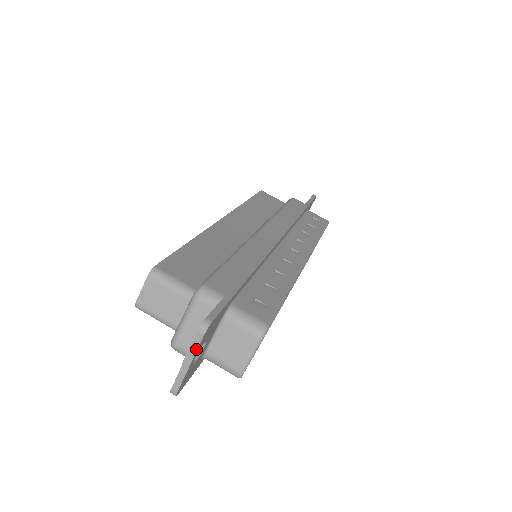
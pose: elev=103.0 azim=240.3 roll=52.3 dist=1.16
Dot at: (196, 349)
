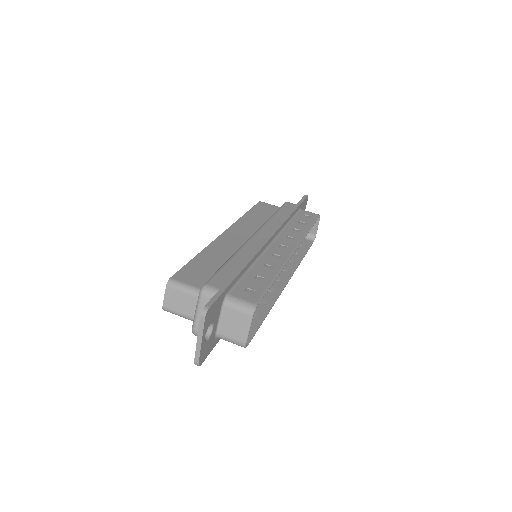
Dot at: (203, 329)
